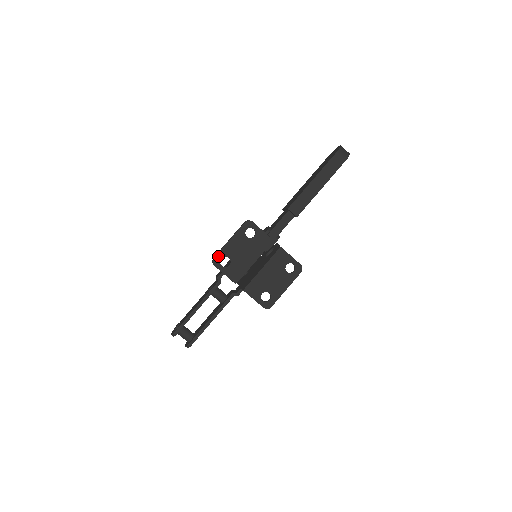
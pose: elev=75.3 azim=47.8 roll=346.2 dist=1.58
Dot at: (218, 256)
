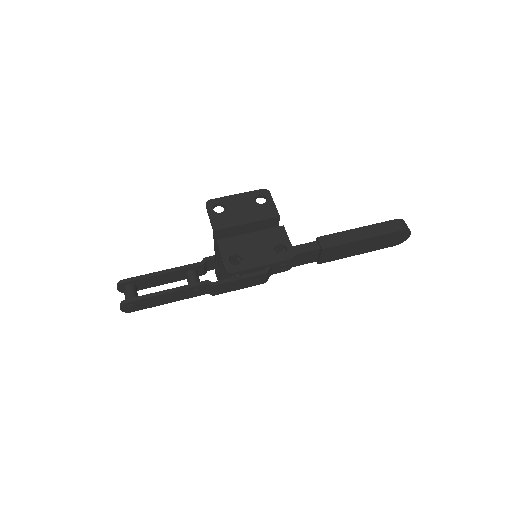
Dot at: (216, 200)
